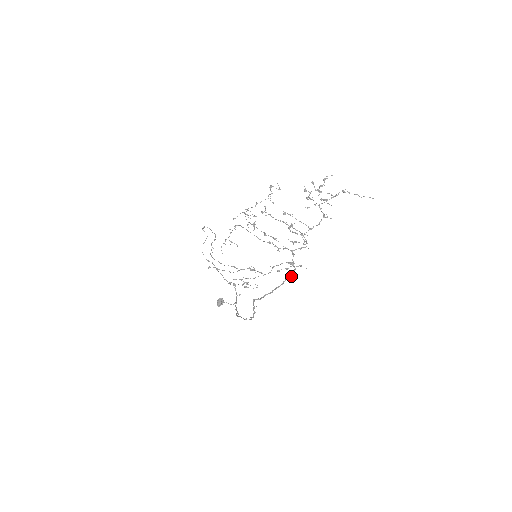
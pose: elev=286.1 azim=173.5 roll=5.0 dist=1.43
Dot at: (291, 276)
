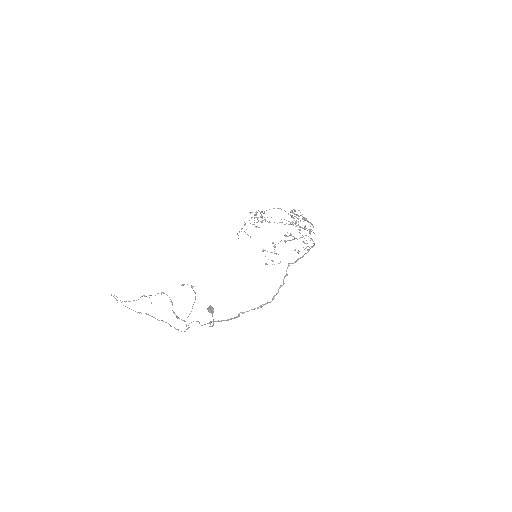
Dot at: occluded
